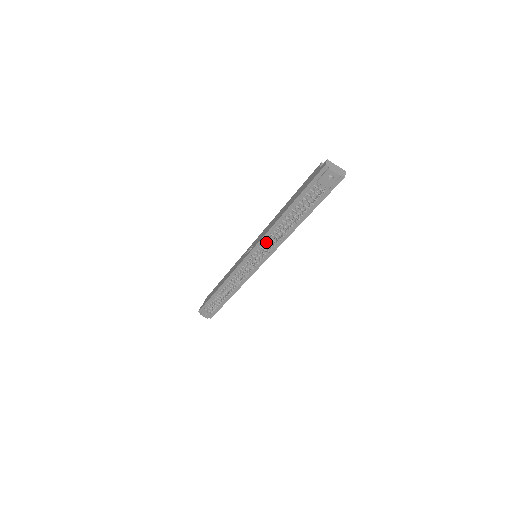
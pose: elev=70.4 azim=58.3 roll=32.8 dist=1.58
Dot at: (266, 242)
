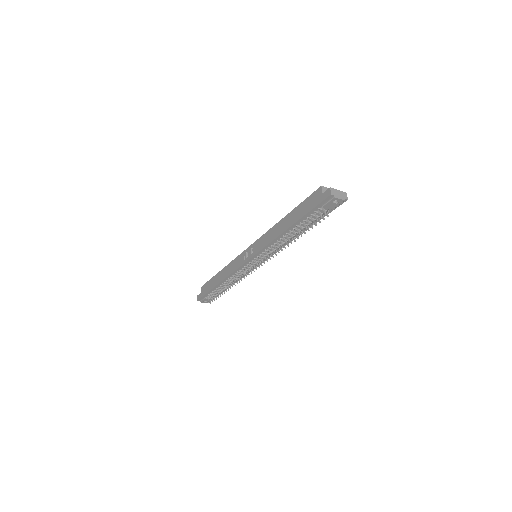
Dot at: (269, 248)
